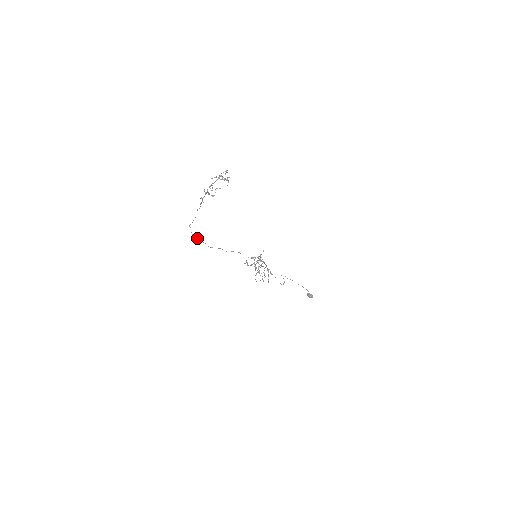
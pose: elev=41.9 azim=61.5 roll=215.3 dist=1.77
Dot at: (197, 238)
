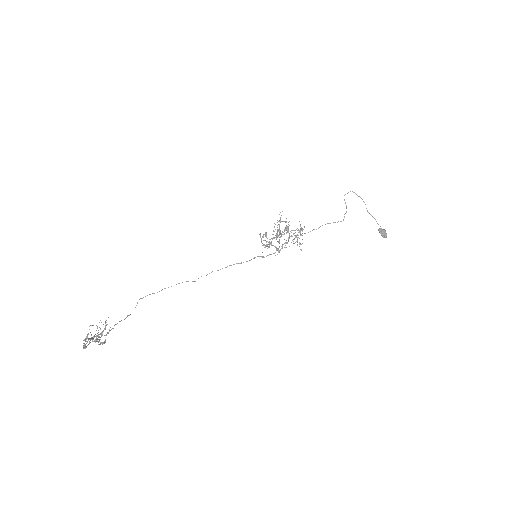
Dot at: occluded
